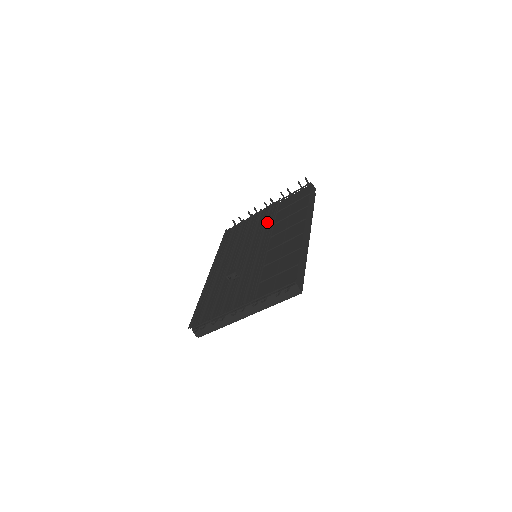
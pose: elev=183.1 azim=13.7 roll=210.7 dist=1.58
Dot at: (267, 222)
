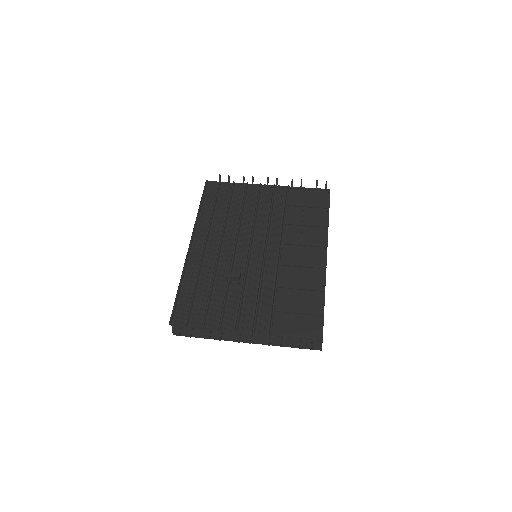
Dot at: (273, 214)
